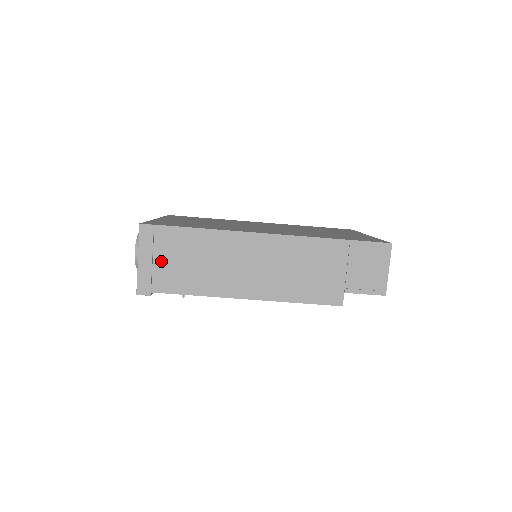
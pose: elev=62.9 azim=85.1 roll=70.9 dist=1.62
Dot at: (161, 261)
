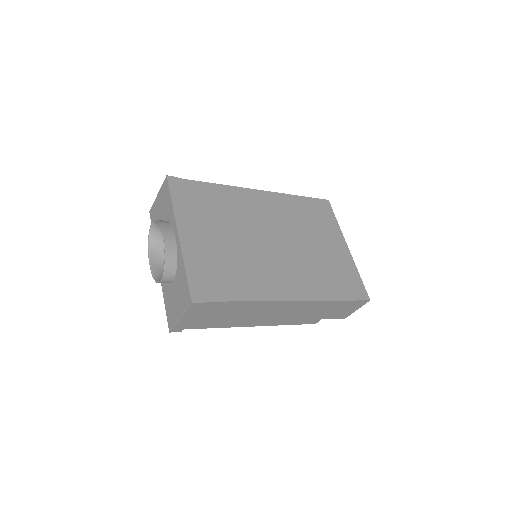
Dot at: (199, 317)
